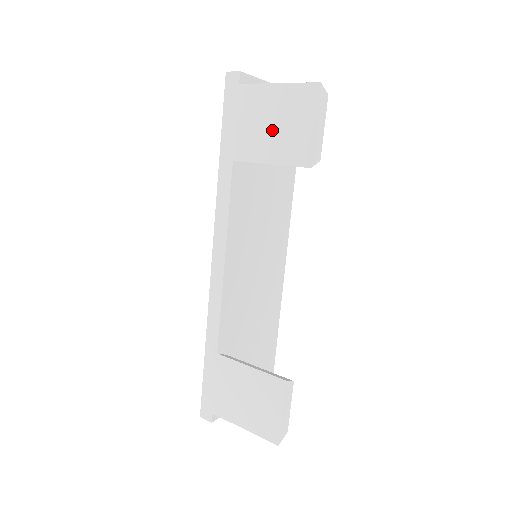
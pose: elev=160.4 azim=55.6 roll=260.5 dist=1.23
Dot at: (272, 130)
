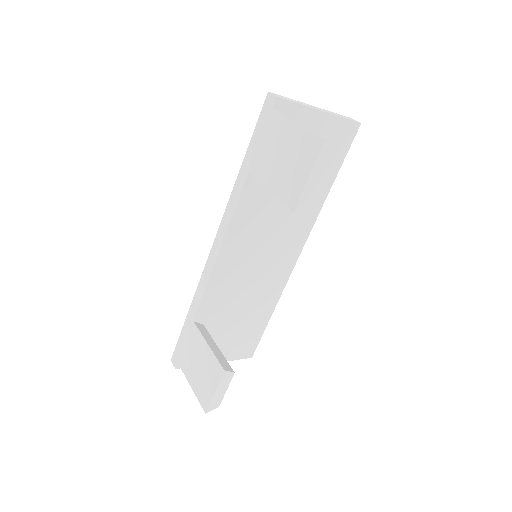
Dot at: (280, 163)
